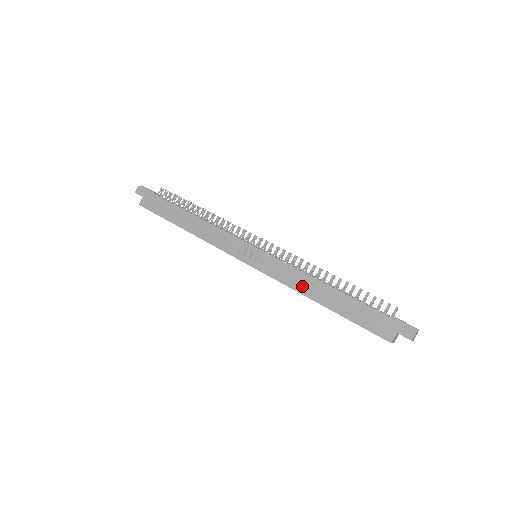
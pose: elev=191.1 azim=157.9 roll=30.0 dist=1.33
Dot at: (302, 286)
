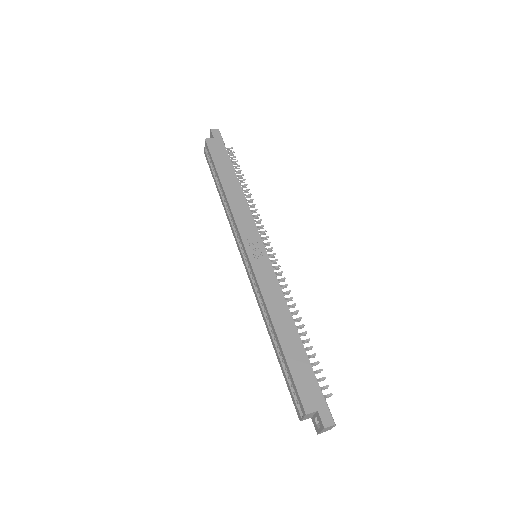
Dot at: (275, 307)
